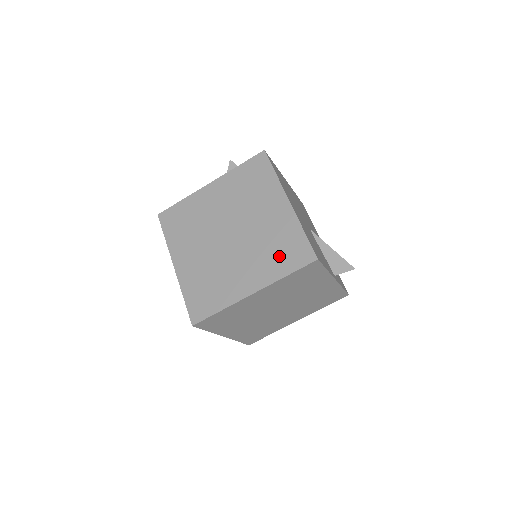
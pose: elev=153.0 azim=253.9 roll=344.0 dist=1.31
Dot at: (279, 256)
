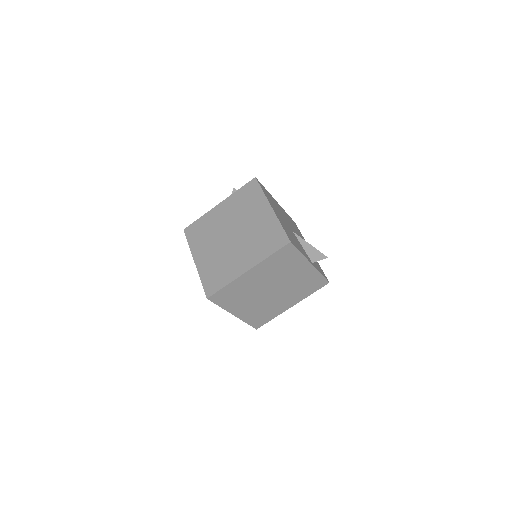
Dot at: (265, 244)
